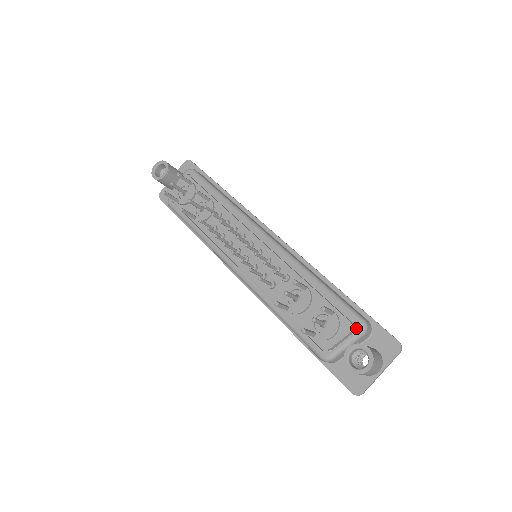
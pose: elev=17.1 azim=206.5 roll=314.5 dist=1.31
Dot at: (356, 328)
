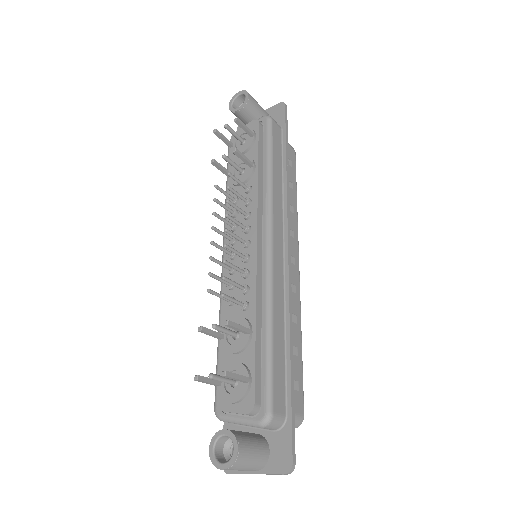
Dot at: (257, 415)
